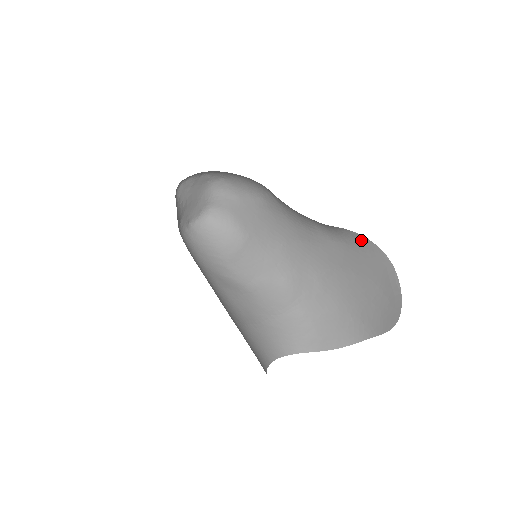
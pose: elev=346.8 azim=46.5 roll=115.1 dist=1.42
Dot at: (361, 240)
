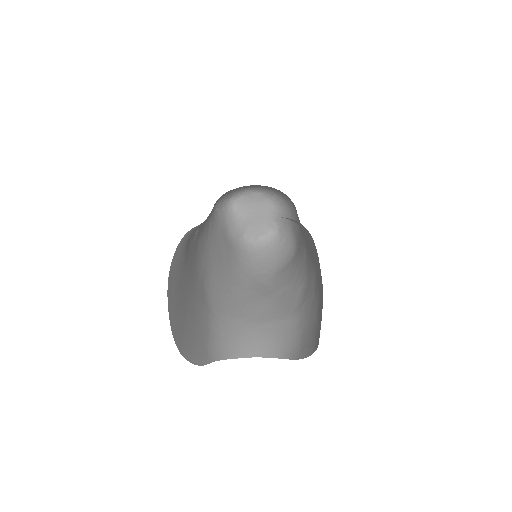
Dot at: (307, 231)
